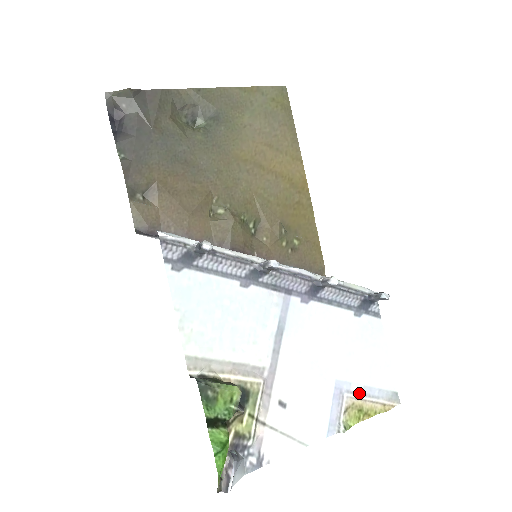
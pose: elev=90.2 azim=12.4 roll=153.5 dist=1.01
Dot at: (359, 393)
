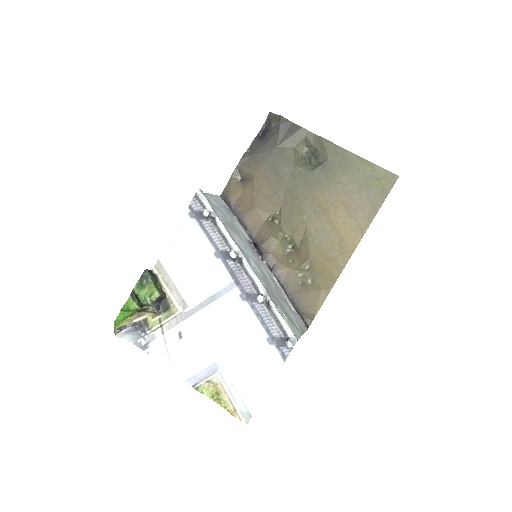
Dot at: (226, 384)
